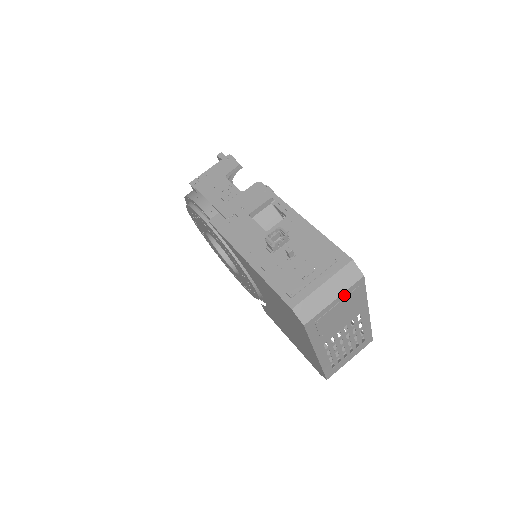
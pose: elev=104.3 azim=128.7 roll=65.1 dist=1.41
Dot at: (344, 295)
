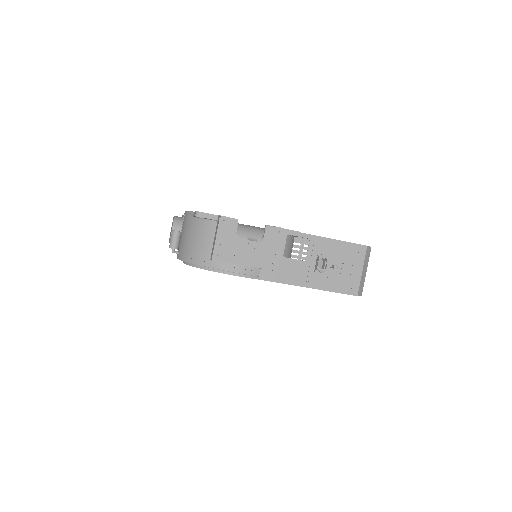
Dot at: occluded
